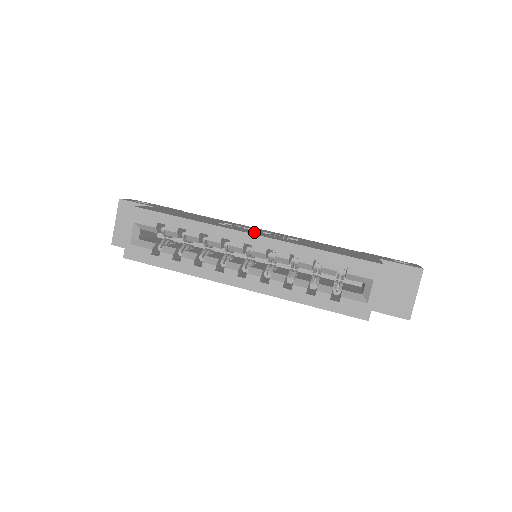
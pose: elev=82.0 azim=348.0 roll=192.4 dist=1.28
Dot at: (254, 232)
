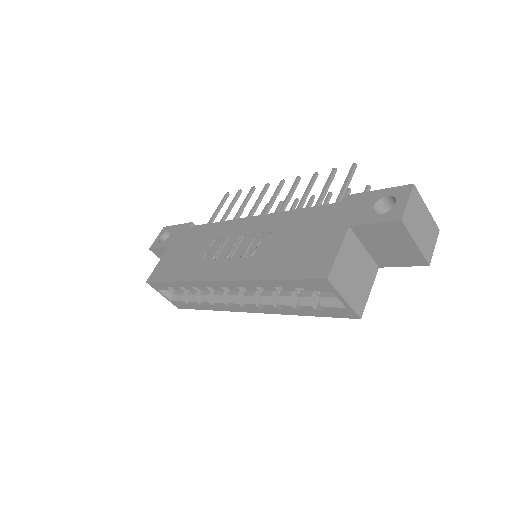
Dot at: (225, 264)
